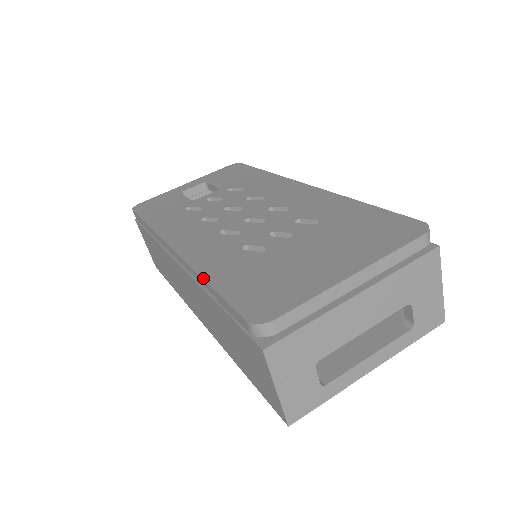
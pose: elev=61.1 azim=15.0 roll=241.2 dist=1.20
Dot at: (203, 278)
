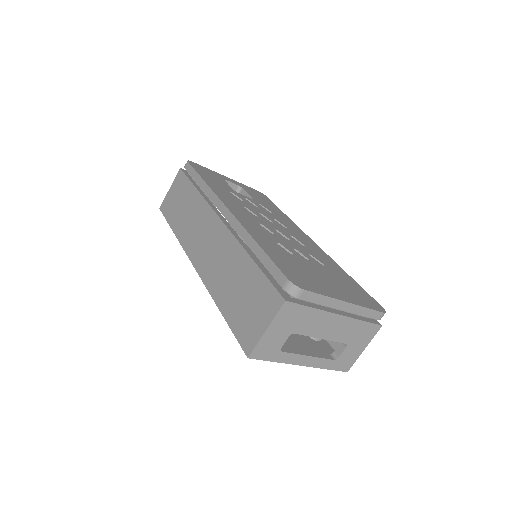
Dot at: (255, 240)
